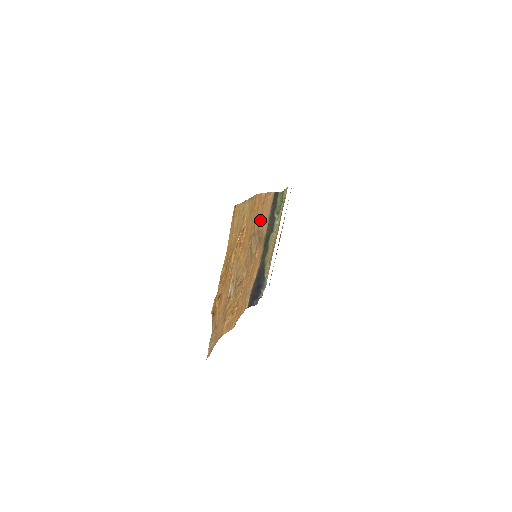
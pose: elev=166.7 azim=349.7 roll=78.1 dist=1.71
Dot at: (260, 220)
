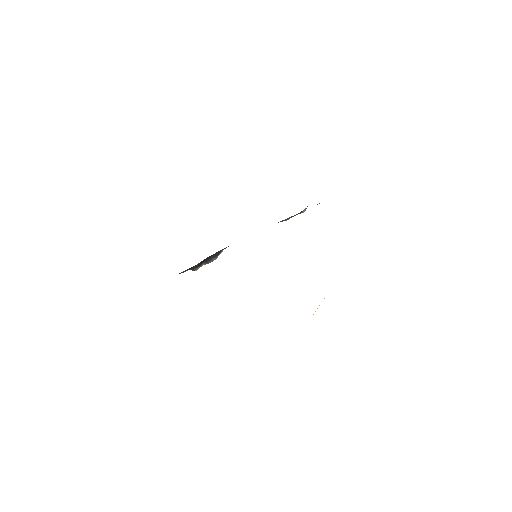
Dot at: occluded
